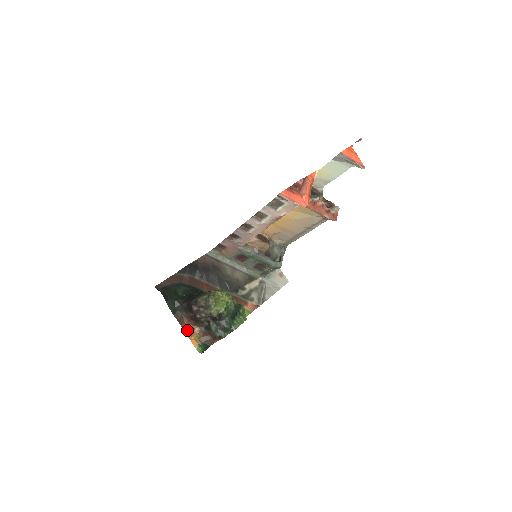
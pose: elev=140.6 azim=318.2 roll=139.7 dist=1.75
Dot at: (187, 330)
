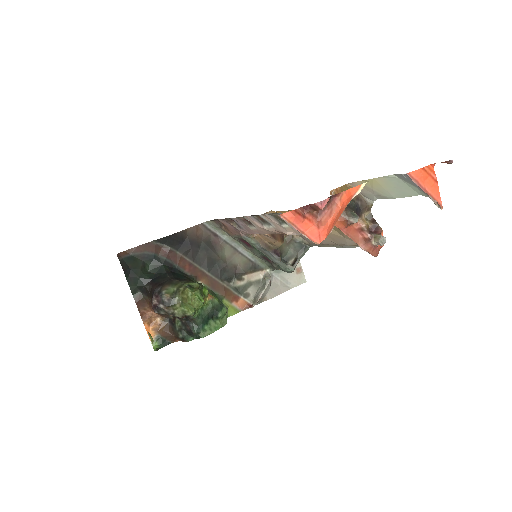
Dot at: (146, 317)
